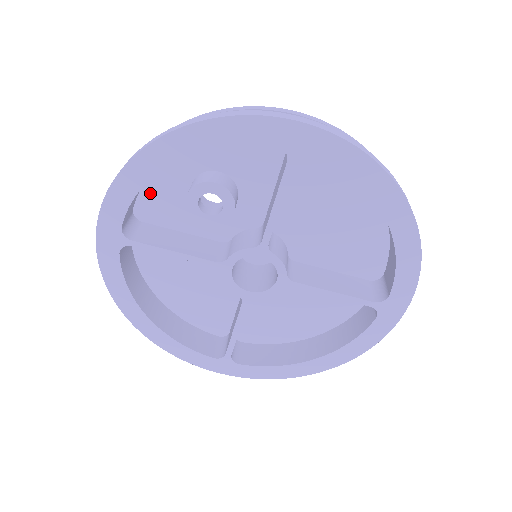
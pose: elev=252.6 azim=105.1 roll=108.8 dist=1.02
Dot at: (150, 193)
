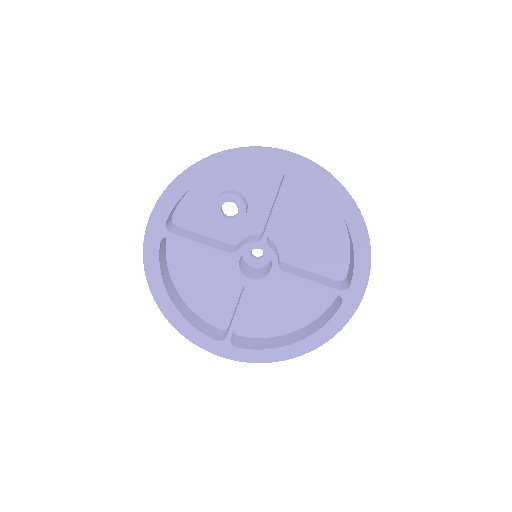
Dot at: (186, 204)
